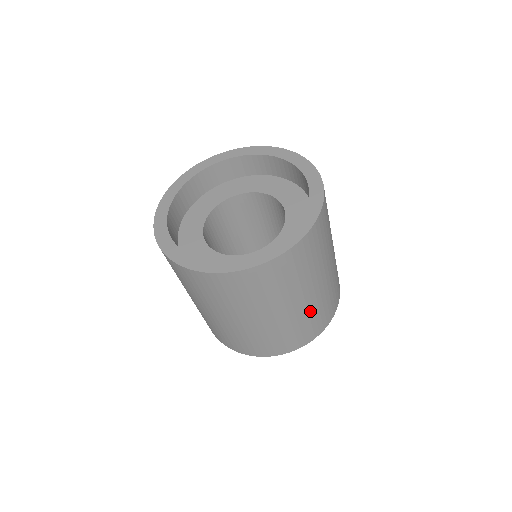
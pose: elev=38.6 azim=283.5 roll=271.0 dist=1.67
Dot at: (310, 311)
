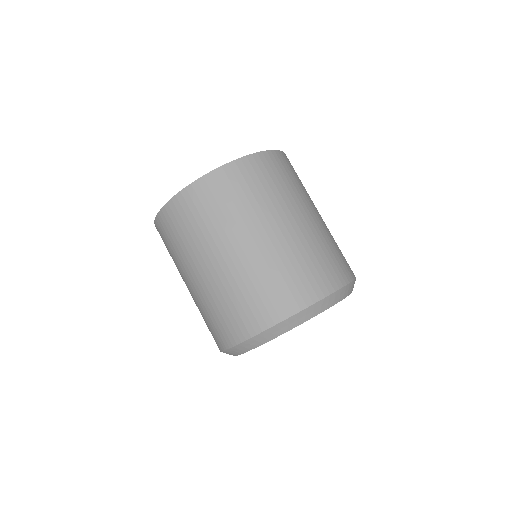
Dot at: (263, 266)
